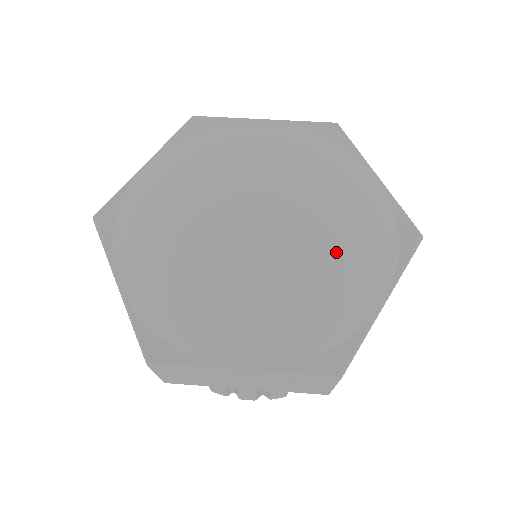
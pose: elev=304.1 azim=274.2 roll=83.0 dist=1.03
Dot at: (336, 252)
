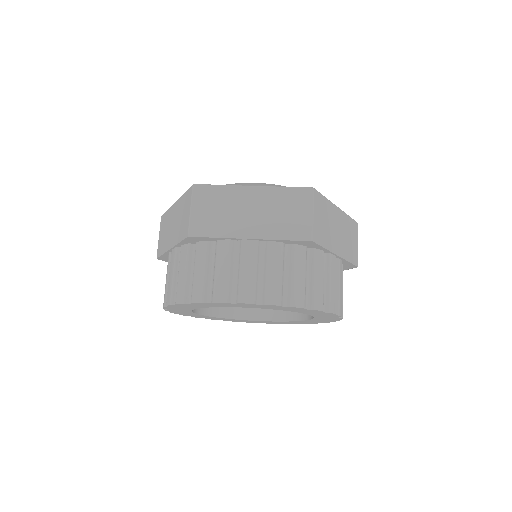
Dot at: occluded
